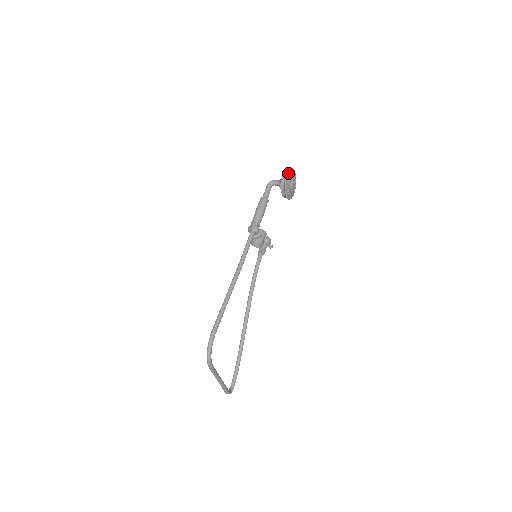
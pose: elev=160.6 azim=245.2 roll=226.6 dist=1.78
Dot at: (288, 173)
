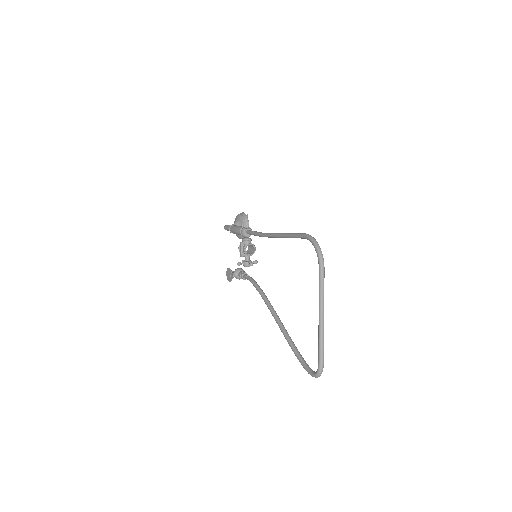
Dot at: (242, 213)
